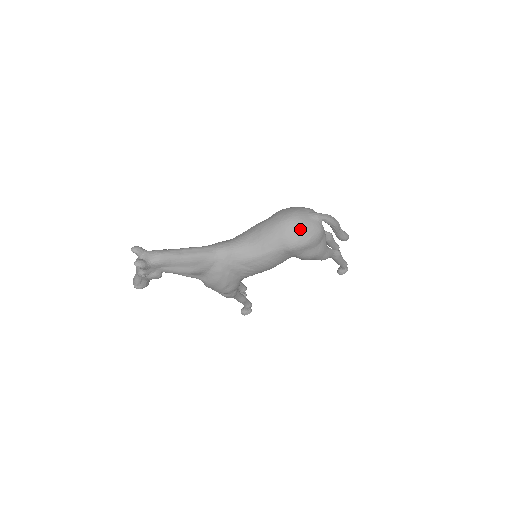
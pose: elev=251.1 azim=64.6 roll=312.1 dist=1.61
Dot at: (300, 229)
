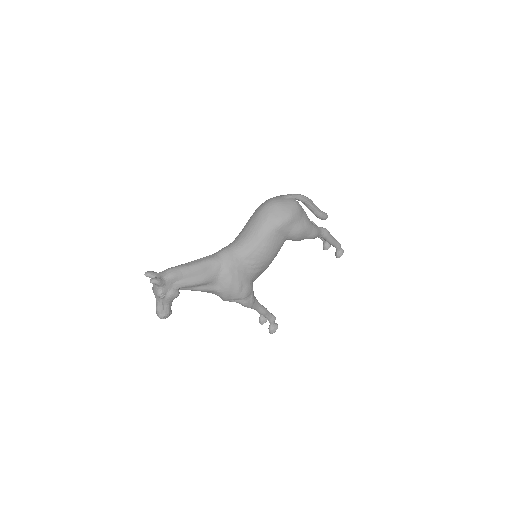
Dot at: (279, 207)
